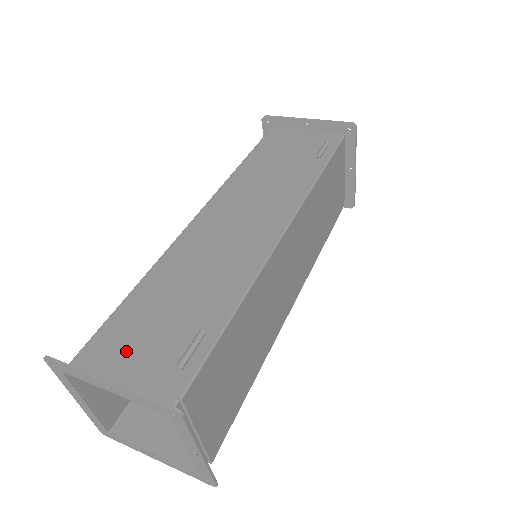
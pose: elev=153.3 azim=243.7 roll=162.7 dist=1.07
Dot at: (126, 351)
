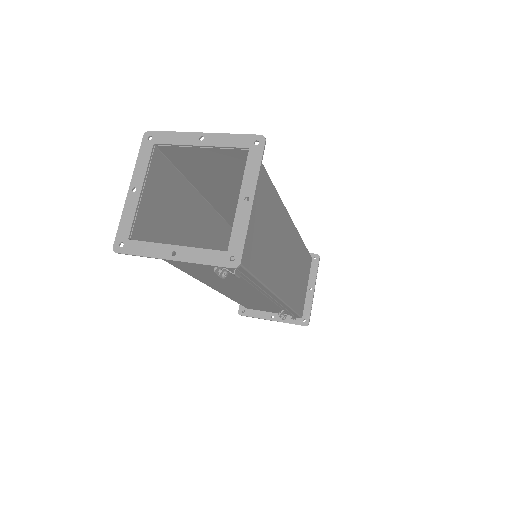
Dot at: (201, 161)
